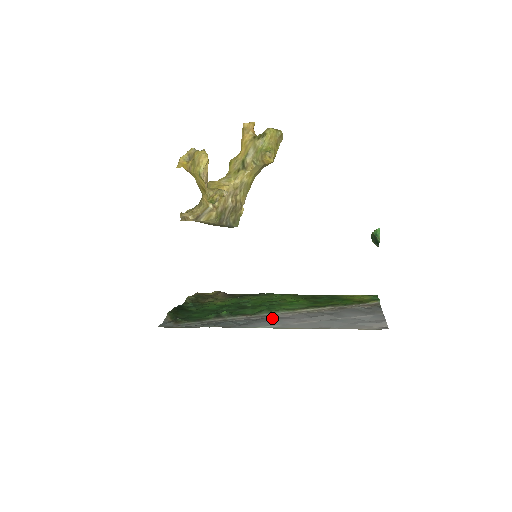
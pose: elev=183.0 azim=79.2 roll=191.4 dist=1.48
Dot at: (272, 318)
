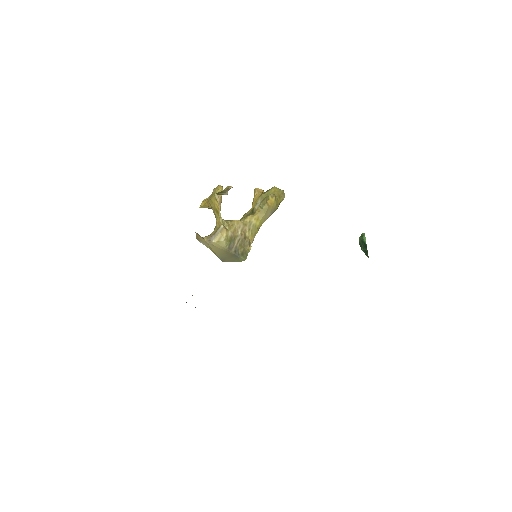
Dot at: occluded
